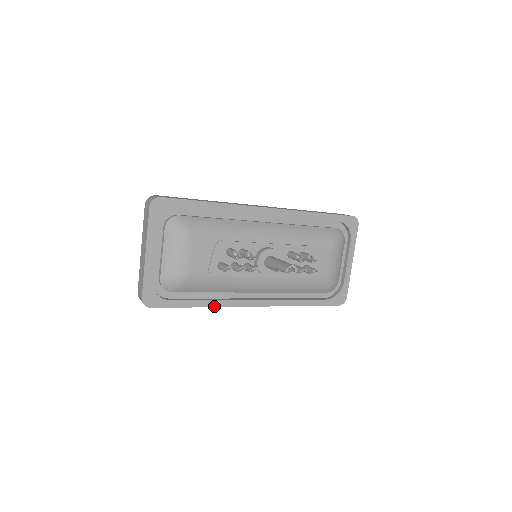
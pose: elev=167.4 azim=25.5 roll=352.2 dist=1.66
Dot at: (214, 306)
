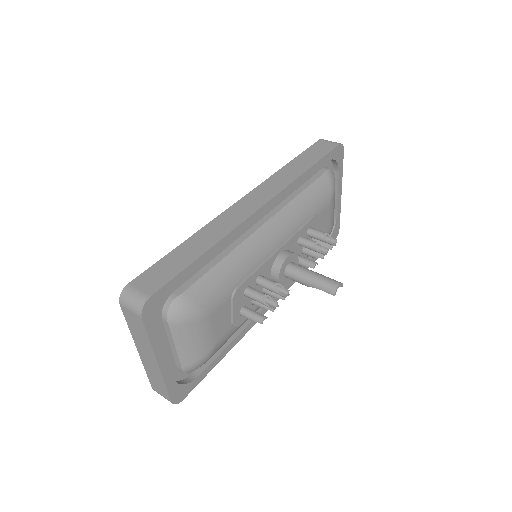
Dot at: (238, 341)
